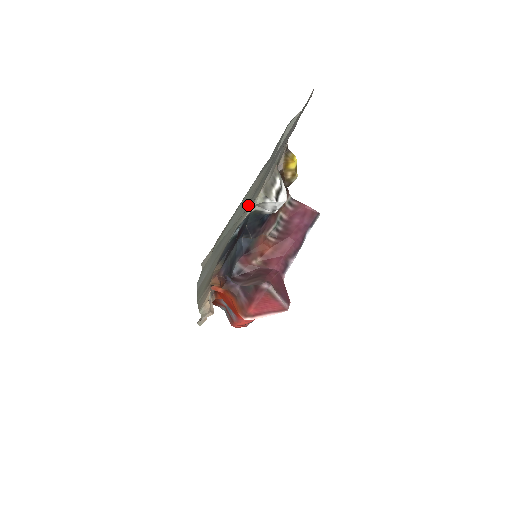
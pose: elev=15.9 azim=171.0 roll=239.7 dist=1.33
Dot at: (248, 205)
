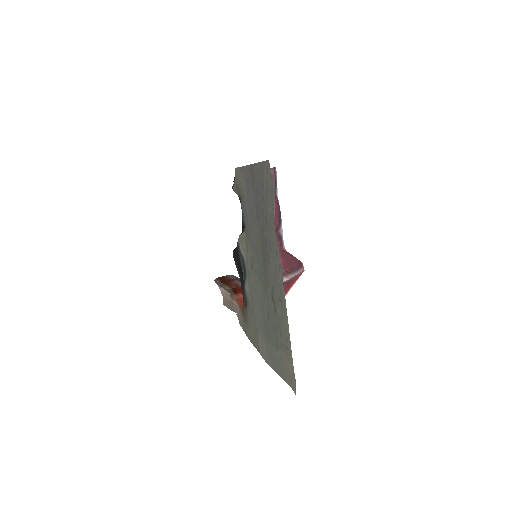
Dot at: (260, 276)
